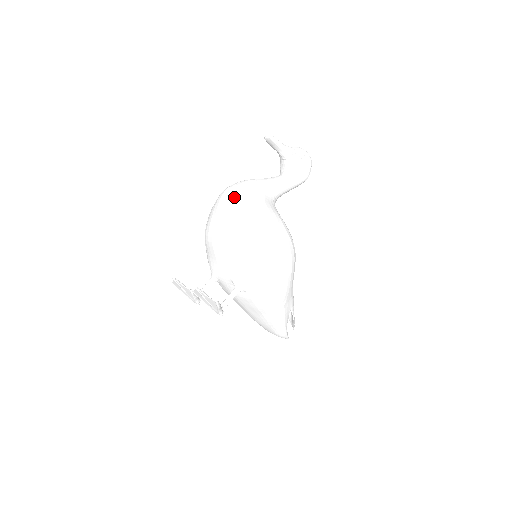
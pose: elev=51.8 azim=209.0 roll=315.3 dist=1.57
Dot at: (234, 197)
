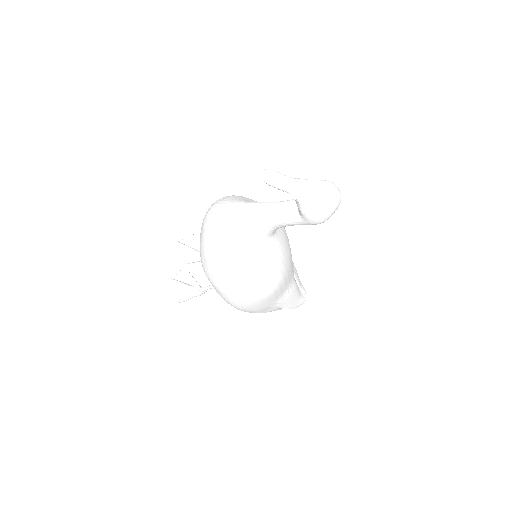
Dot at: (207, 230)
